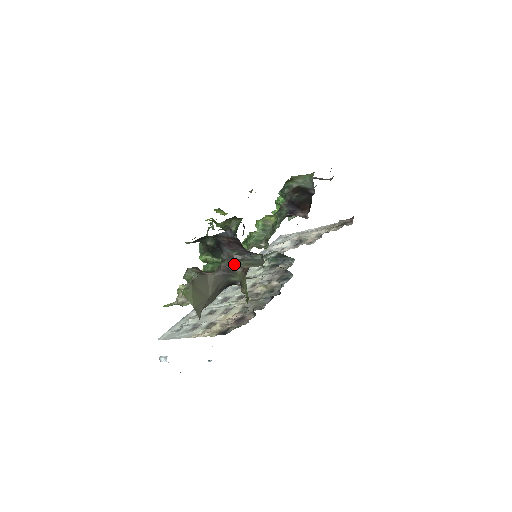
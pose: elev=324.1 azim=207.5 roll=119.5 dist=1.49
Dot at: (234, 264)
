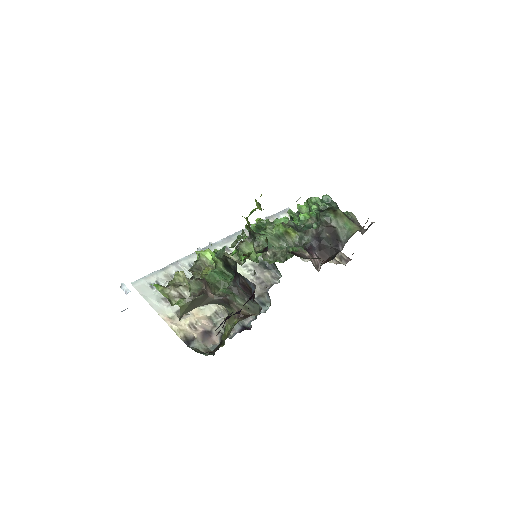
Dot at: (236, 301)
